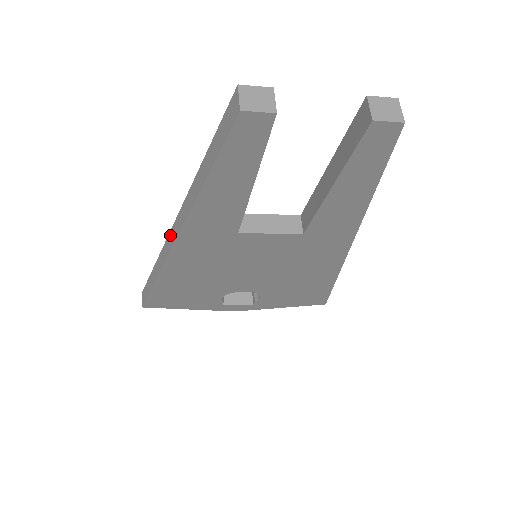
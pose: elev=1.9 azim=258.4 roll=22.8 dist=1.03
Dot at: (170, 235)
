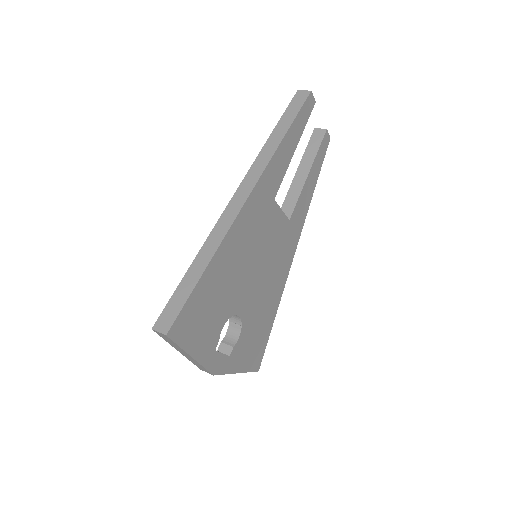
Dot at: (234, 200)
